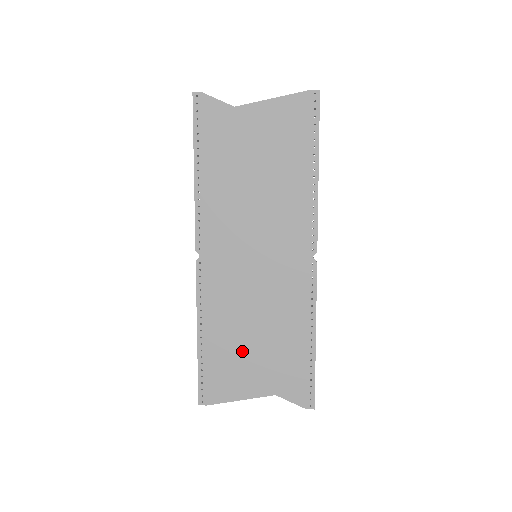
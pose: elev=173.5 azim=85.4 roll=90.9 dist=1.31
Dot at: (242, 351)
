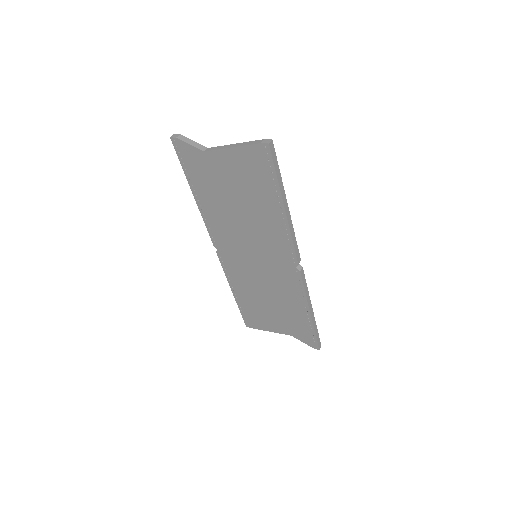
Dot at: (263, 308)
